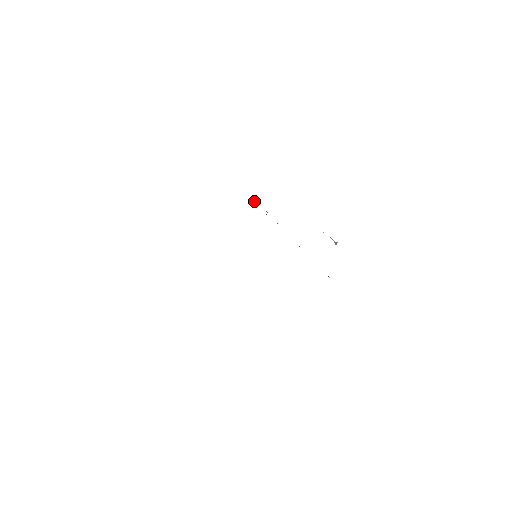
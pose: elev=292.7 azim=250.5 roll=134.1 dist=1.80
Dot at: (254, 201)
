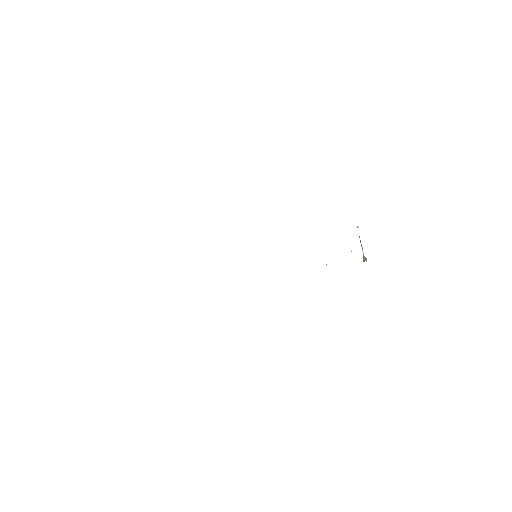
Dot at: occluded
